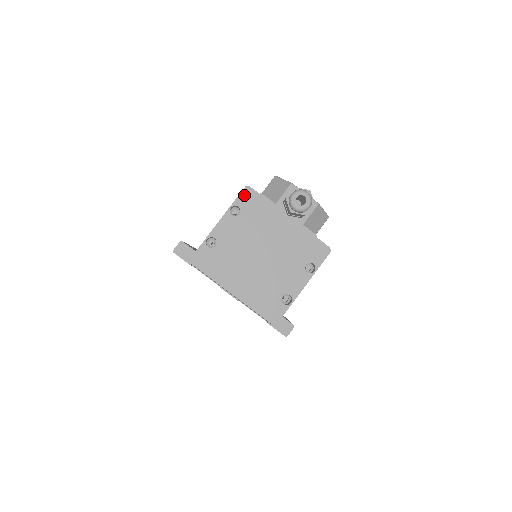
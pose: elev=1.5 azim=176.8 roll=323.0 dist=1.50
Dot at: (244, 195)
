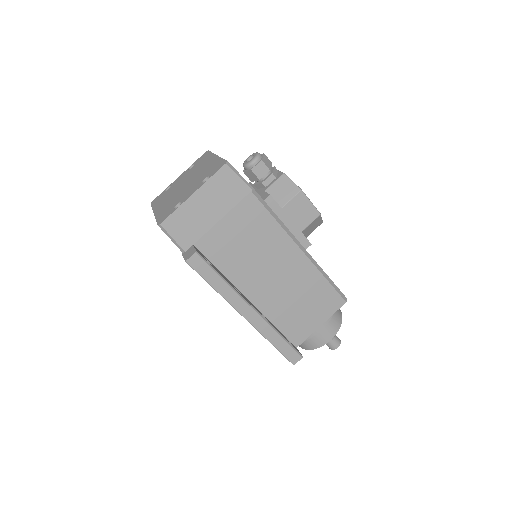
Dot at: (202, 156)
